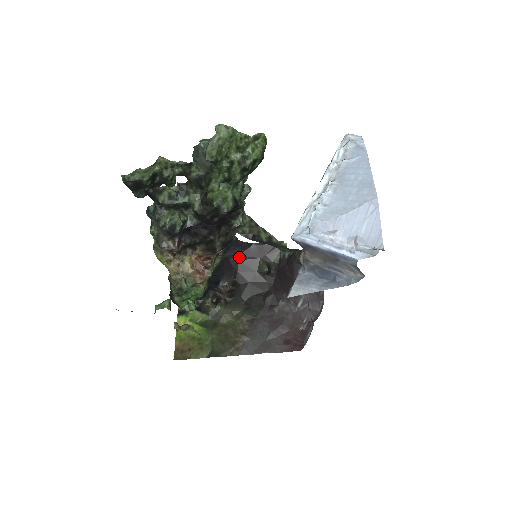
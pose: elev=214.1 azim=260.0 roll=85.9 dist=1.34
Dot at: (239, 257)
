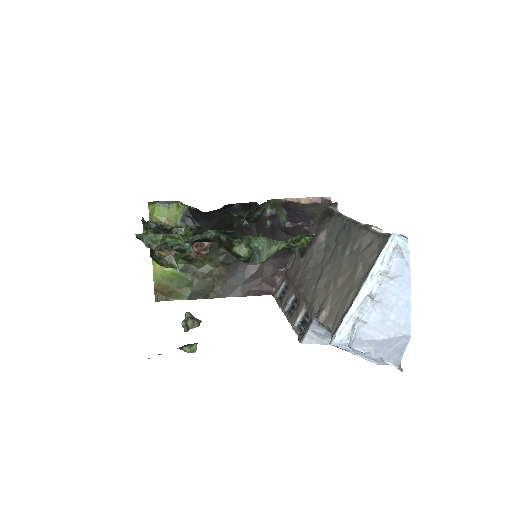
Dot at: (220, 213)
